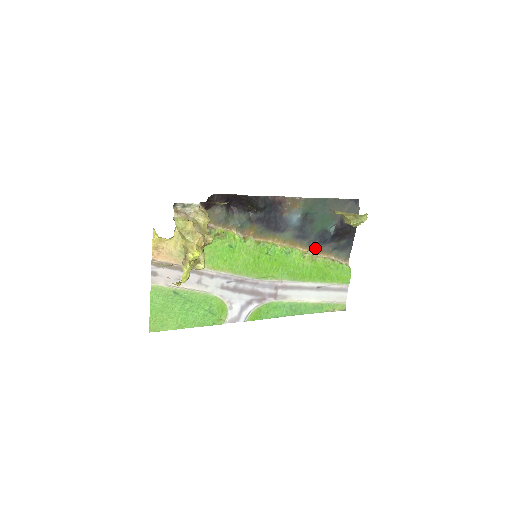
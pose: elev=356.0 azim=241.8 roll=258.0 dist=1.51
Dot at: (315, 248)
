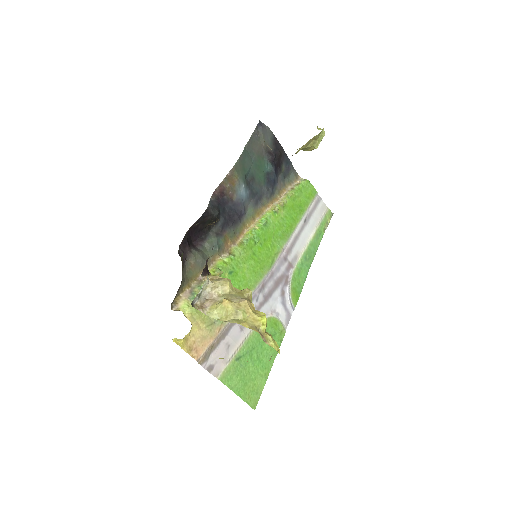
Dot at: (273, 196)
